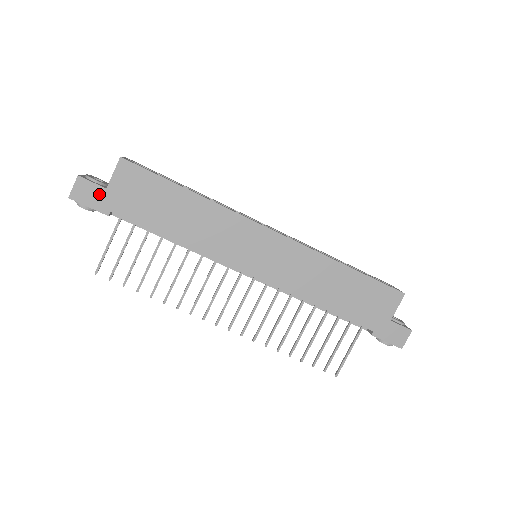
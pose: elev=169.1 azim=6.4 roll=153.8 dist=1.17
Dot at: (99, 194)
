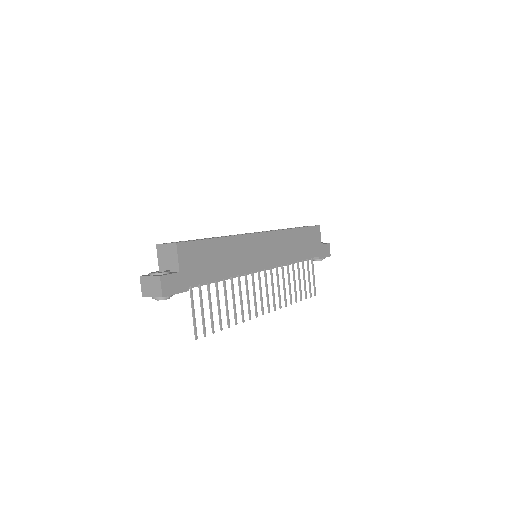
Dot at: (177, 279)
